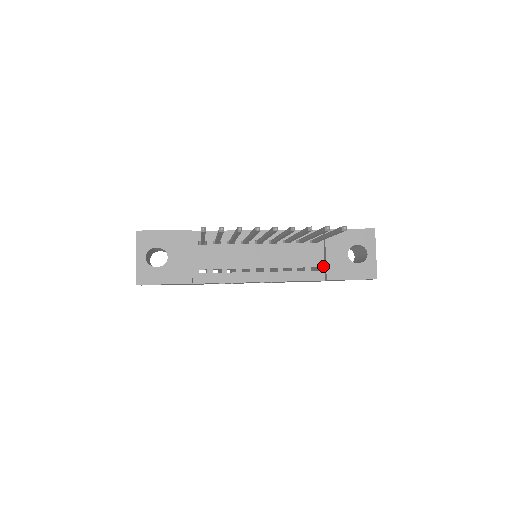
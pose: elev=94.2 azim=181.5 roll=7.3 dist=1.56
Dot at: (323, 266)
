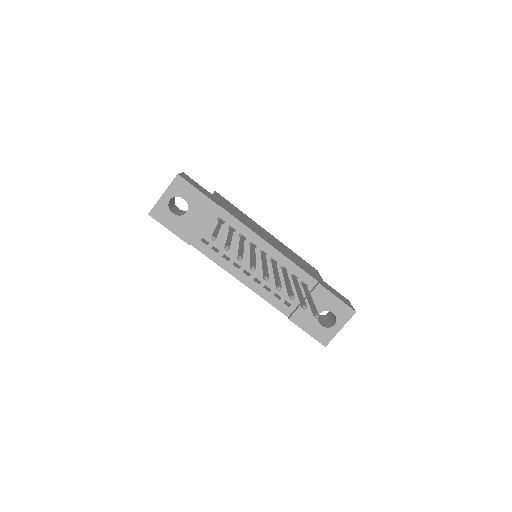
Dot at: (295, 306)
